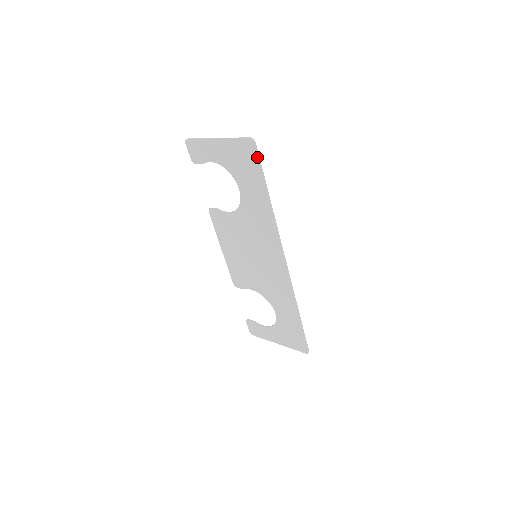
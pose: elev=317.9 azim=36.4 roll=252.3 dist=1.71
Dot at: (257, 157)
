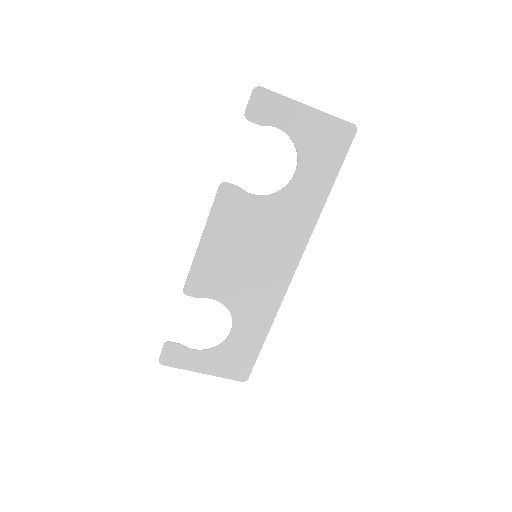
Dot at: (348, 147)
